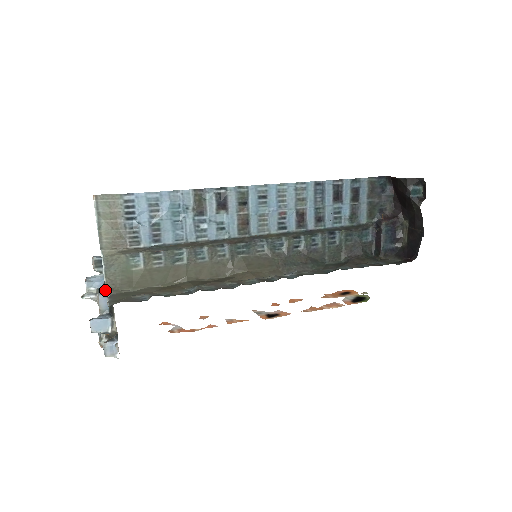
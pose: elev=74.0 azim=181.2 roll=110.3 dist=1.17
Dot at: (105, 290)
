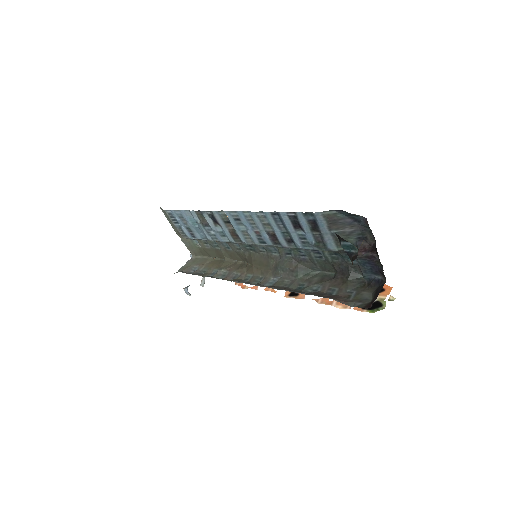
Dot at: occluded
